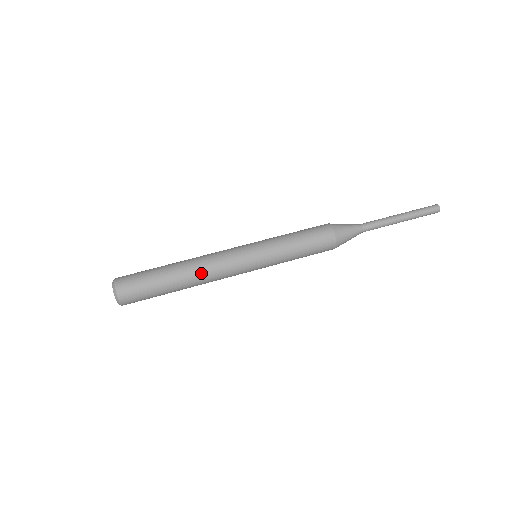
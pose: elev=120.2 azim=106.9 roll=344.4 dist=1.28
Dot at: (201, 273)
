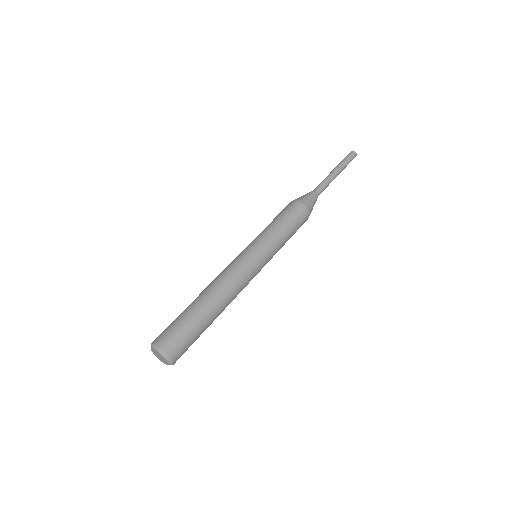
Dot at: (216, 284)
